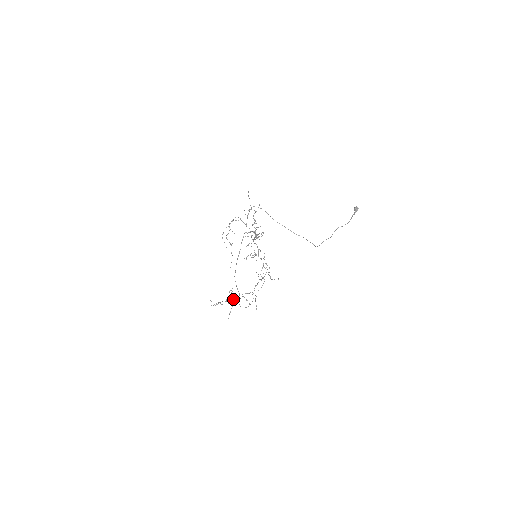
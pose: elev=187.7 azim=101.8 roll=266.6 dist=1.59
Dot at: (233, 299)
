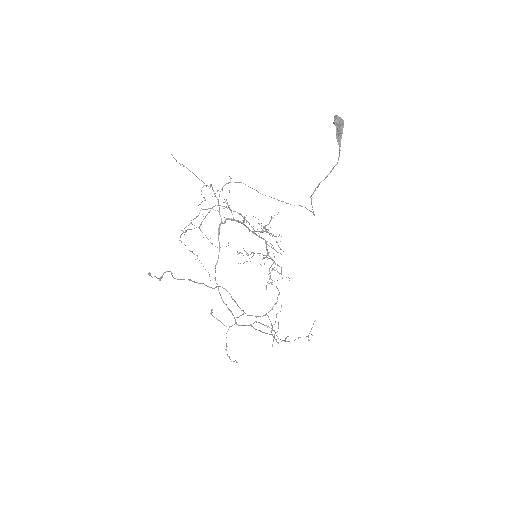
Dot at: (226, 326)
